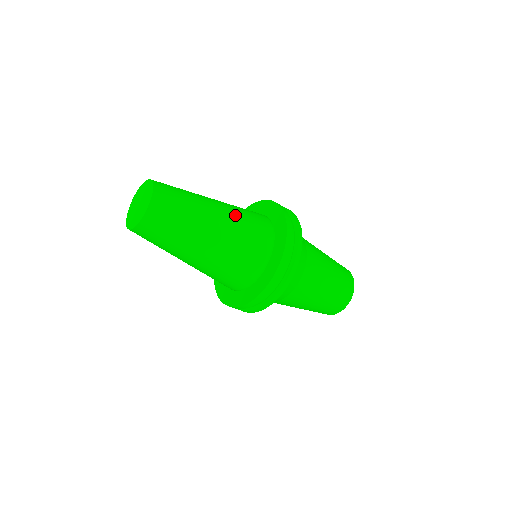
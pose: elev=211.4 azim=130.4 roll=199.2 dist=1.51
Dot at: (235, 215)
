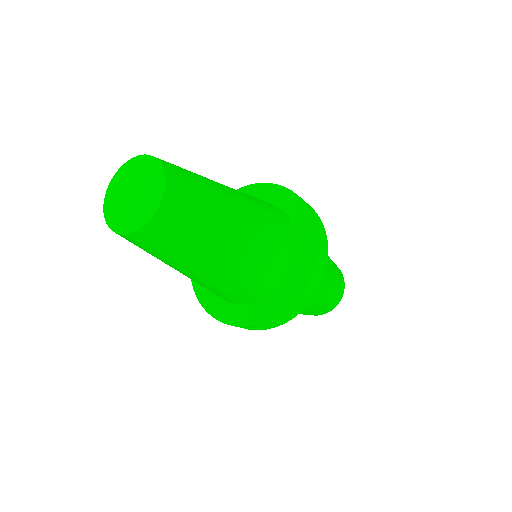
Dot at: (255, 206)
